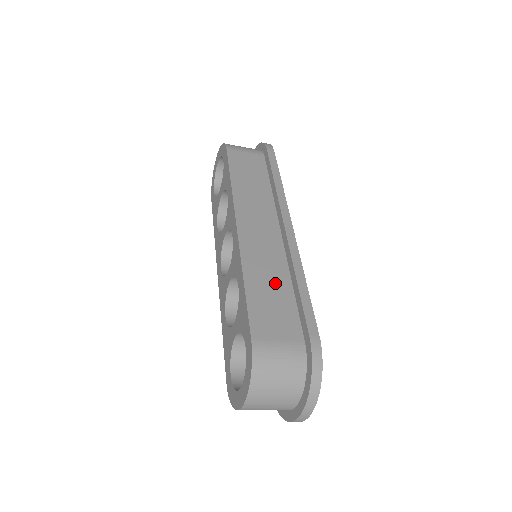
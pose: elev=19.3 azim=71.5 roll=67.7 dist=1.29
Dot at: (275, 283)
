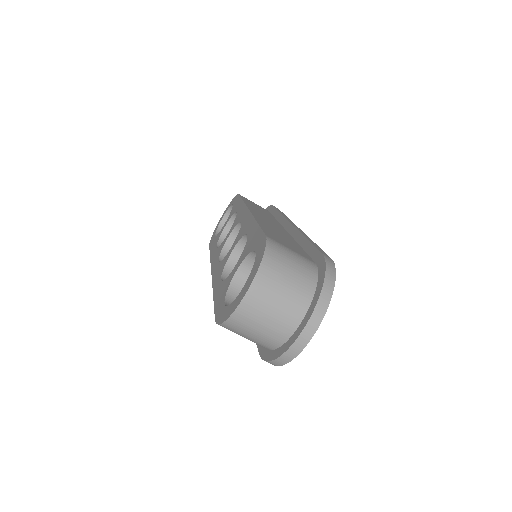
Dot at: (284, 237)
